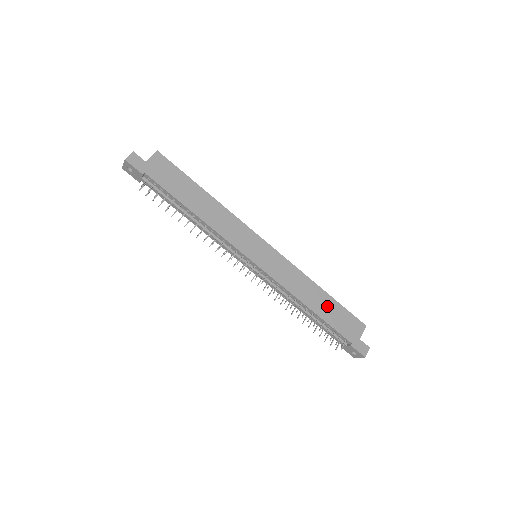
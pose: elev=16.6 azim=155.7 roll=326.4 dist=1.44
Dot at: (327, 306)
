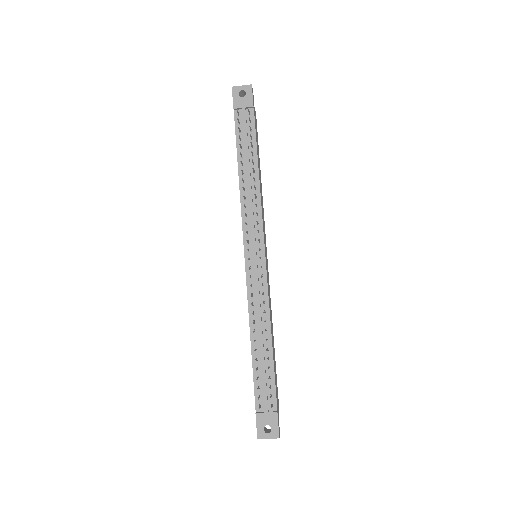
Dot at: (274, 356)
